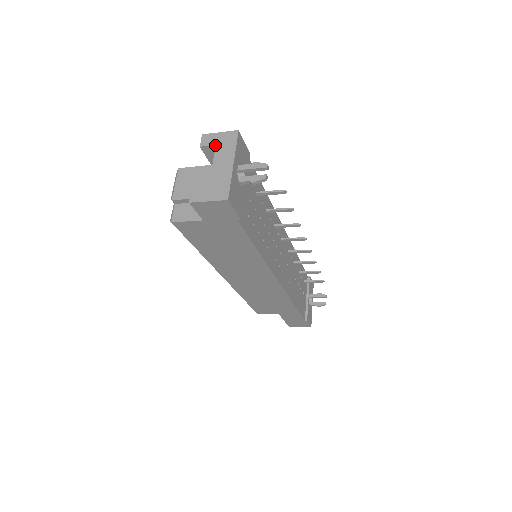
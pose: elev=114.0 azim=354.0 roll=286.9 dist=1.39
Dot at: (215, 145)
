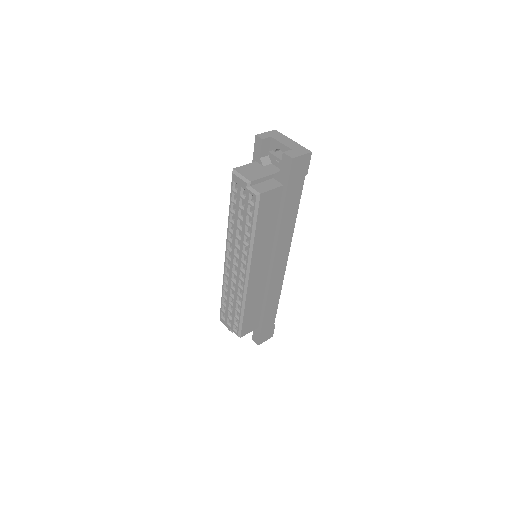
Dot at: (270, 137)
